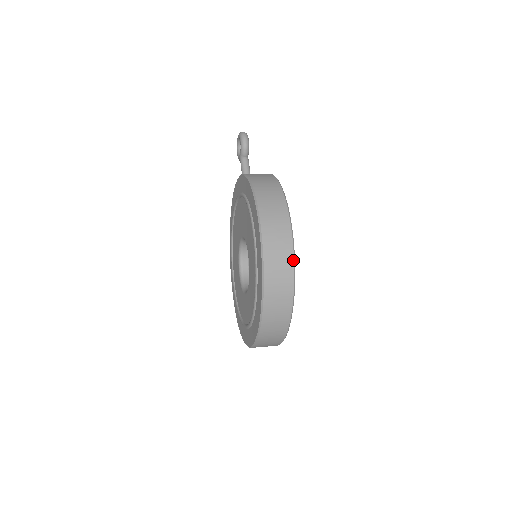
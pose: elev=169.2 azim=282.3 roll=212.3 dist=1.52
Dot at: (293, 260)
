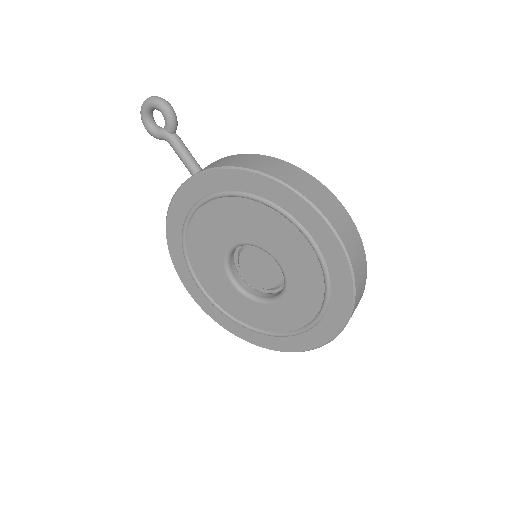
Dot at: occluded
